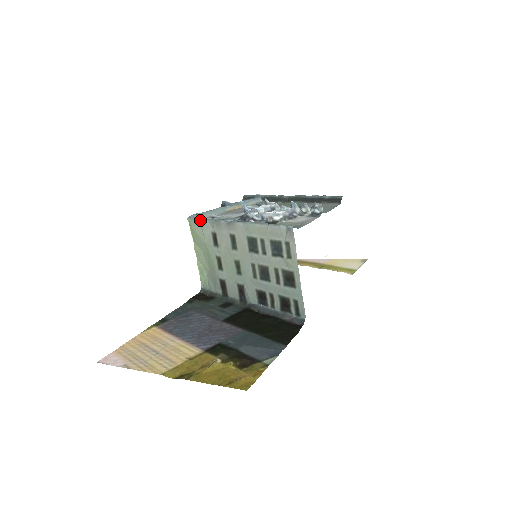
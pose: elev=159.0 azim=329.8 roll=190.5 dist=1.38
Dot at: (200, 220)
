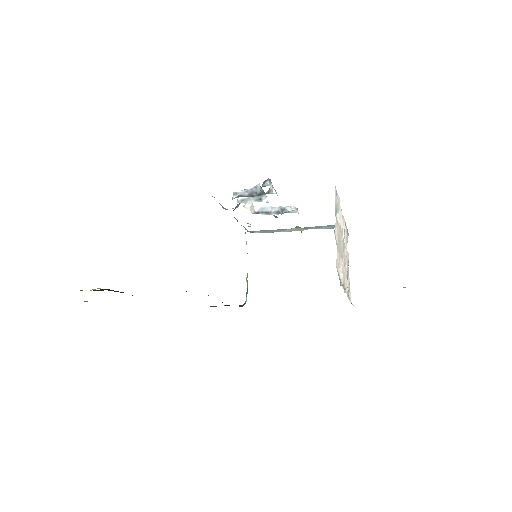
Dot at: occluded
